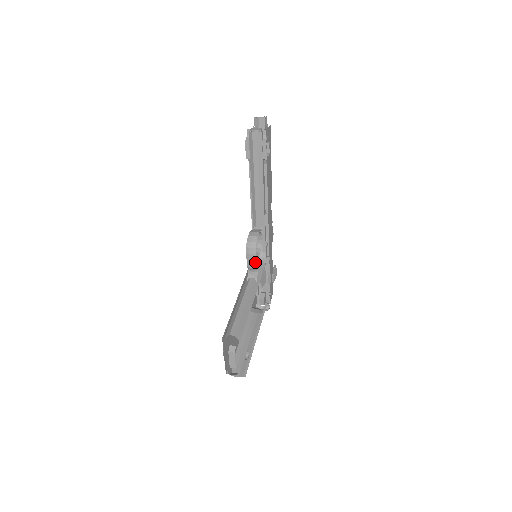
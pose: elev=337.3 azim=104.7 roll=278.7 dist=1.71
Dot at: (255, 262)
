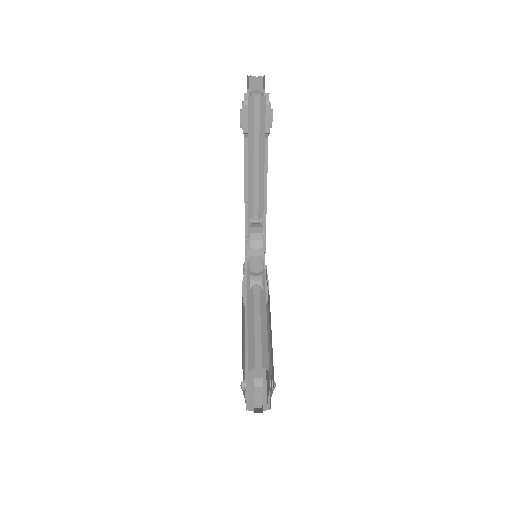
Dot at: (261, 265)
